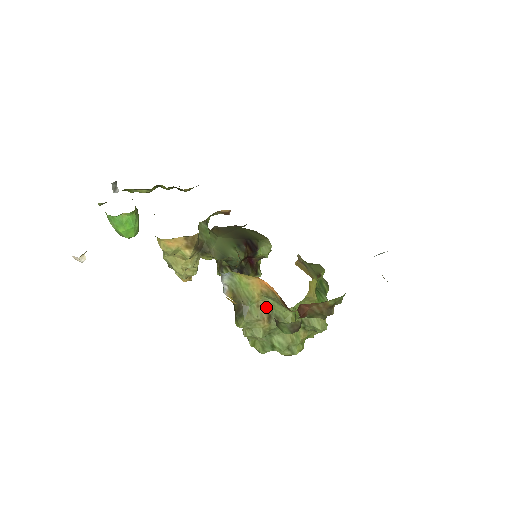
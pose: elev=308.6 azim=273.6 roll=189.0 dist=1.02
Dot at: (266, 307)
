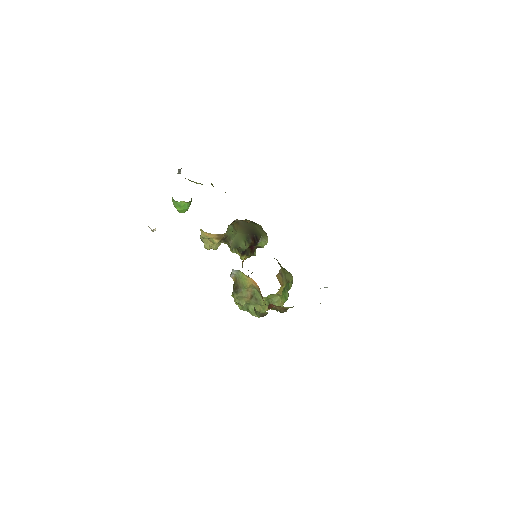
Dot at: (252, 292)
